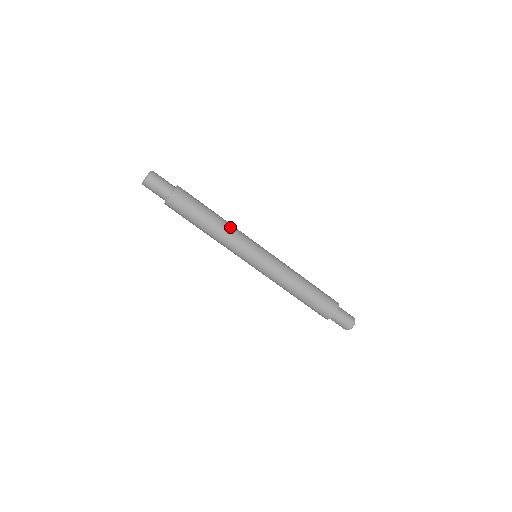
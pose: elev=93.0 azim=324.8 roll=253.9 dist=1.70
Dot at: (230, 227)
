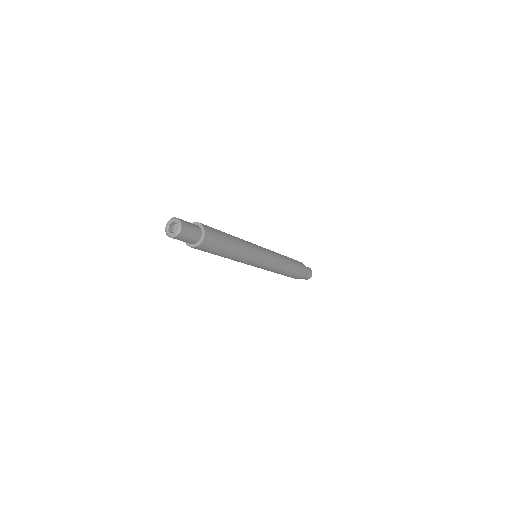
Dot at: occluded
